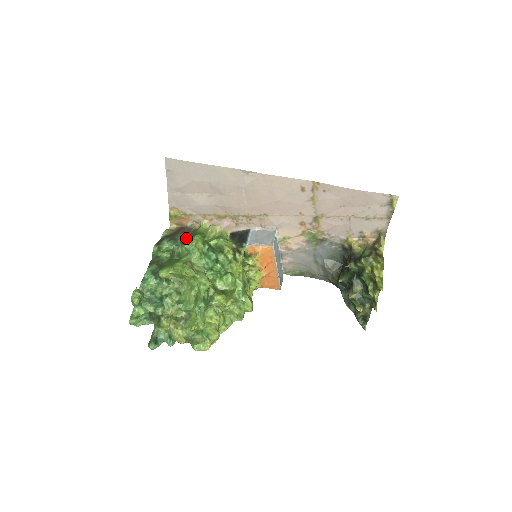
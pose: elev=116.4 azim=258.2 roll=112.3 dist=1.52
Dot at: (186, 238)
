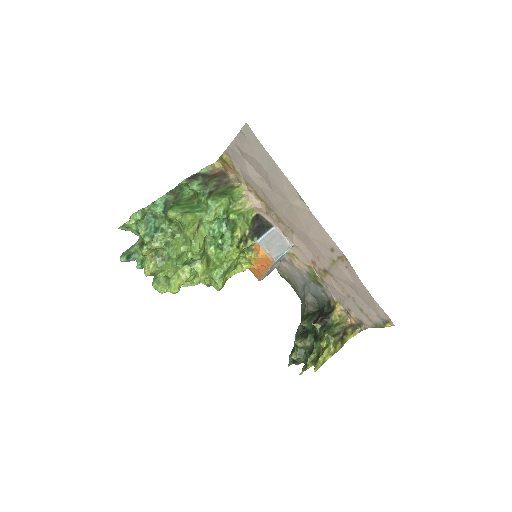
Dot at: (216, 192)
